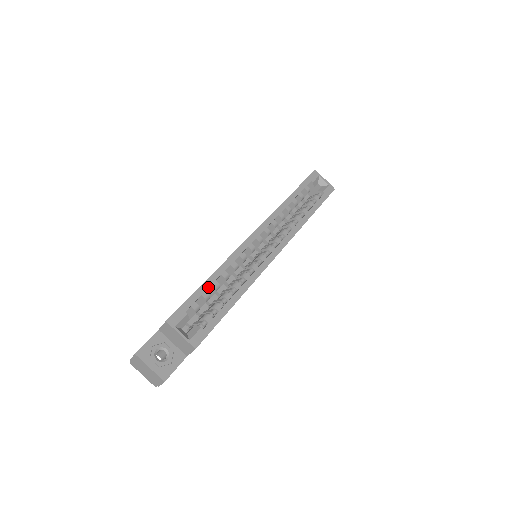
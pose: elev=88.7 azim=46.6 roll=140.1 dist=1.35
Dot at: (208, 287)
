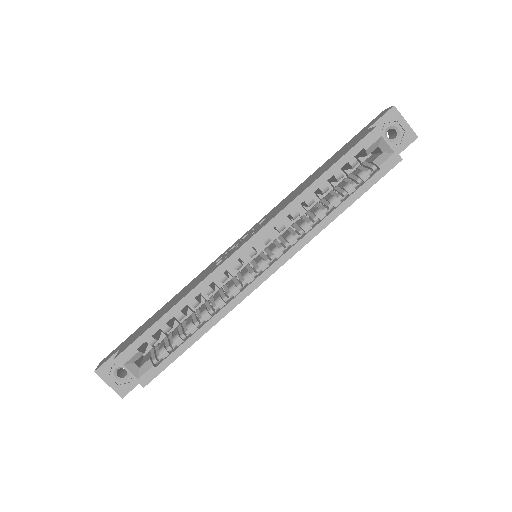
Dot at: (167, 321)
